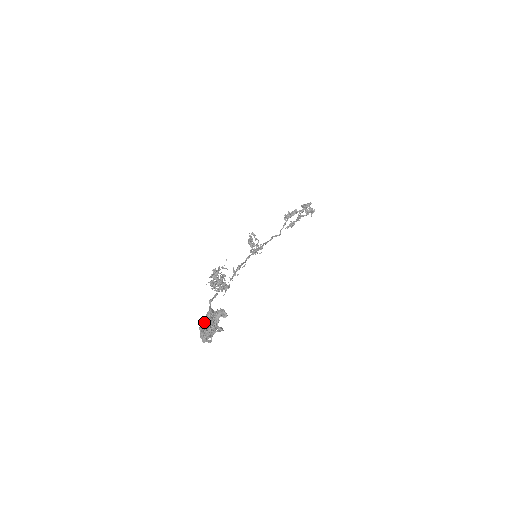
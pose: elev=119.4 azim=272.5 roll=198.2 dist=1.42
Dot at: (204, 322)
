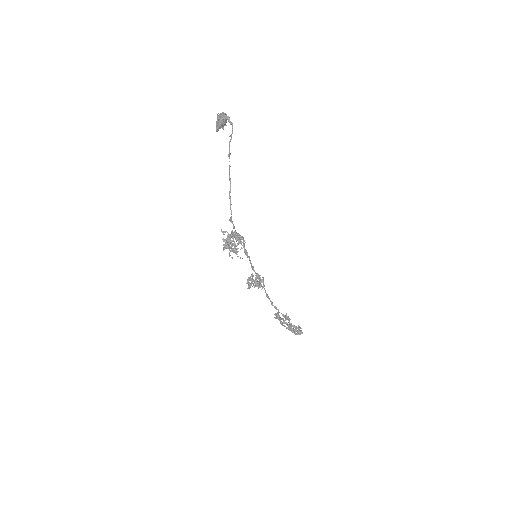
Dot at: (216, 126)
